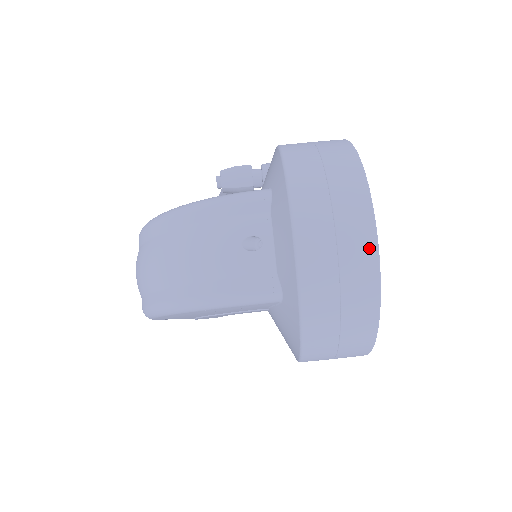
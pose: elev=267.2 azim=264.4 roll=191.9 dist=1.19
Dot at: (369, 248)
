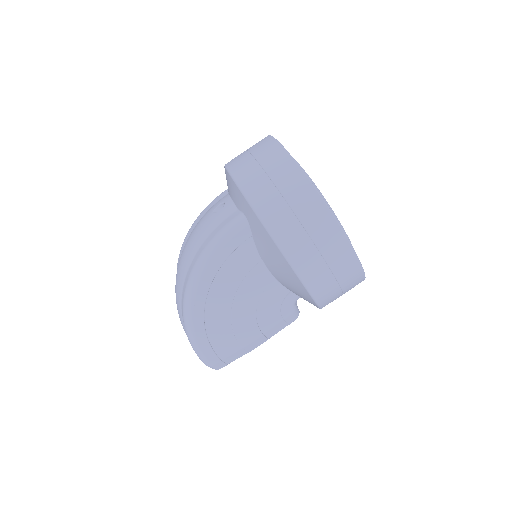
Dot at: (275, 147)
